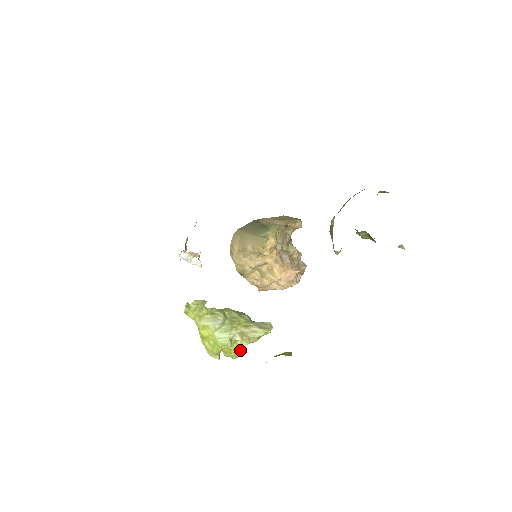
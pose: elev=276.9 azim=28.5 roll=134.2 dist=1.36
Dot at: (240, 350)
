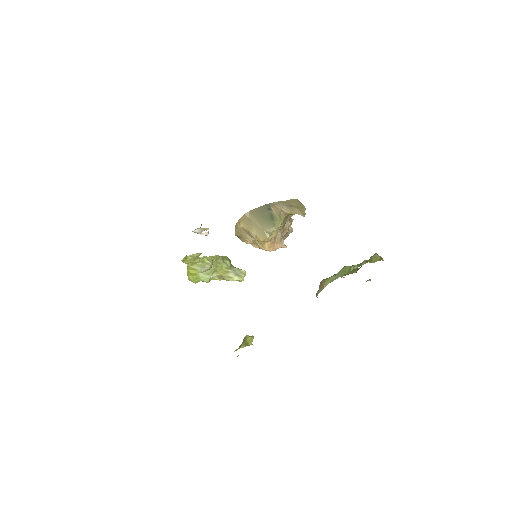
Dot at: occluded
